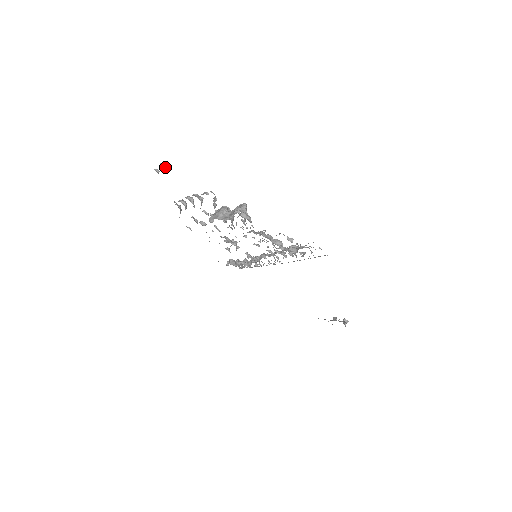
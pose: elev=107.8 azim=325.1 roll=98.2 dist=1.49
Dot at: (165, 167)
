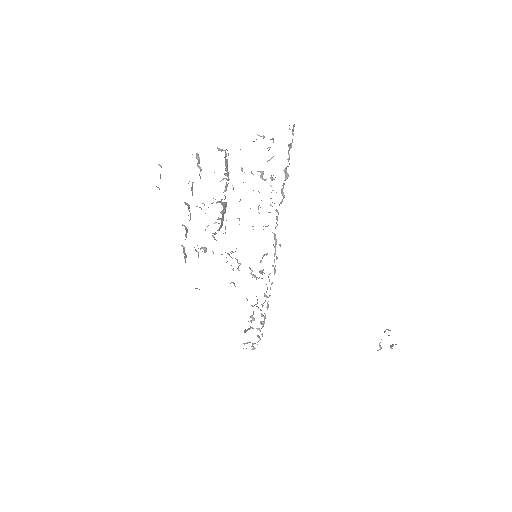
Dot at: (161, 167)
